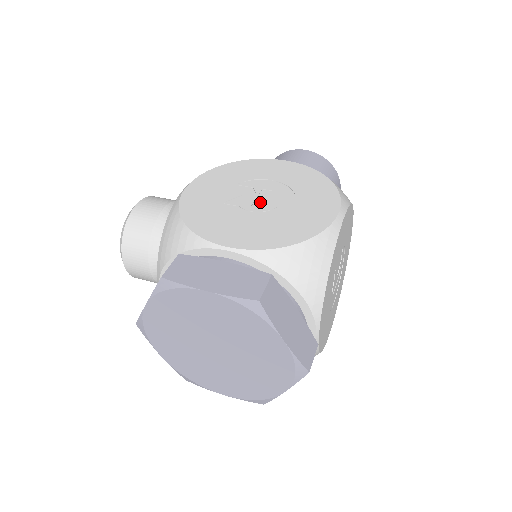
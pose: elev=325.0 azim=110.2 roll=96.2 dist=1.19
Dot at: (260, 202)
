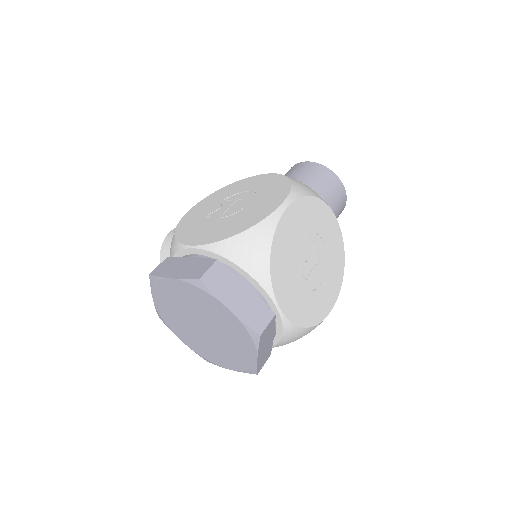
Dot at: (231, 209)
